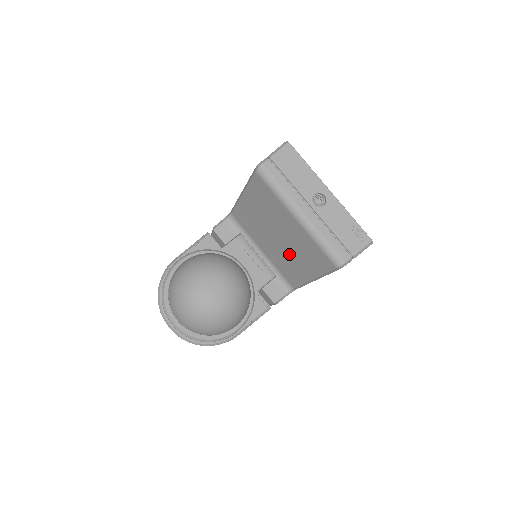
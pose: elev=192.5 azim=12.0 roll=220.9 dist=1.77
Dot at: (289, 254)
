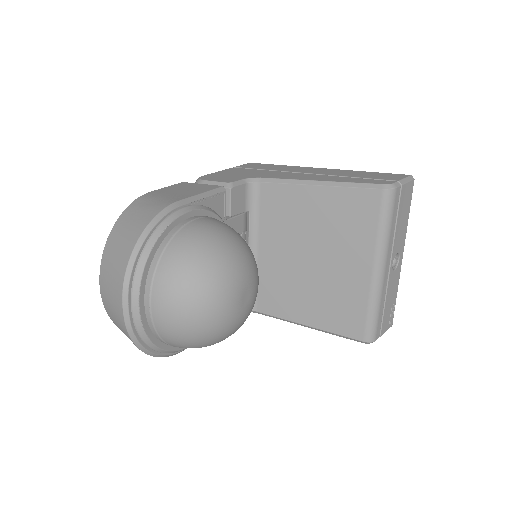
Dot at: (305, 284)
